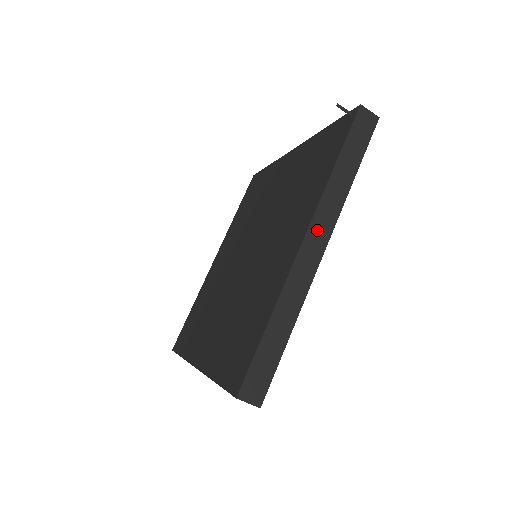
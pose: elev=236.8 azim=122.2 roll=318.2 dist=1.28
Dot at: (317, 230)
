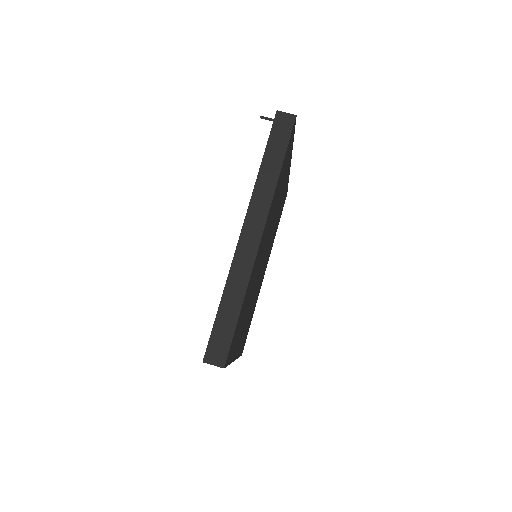
Dot at: (252, 220)
